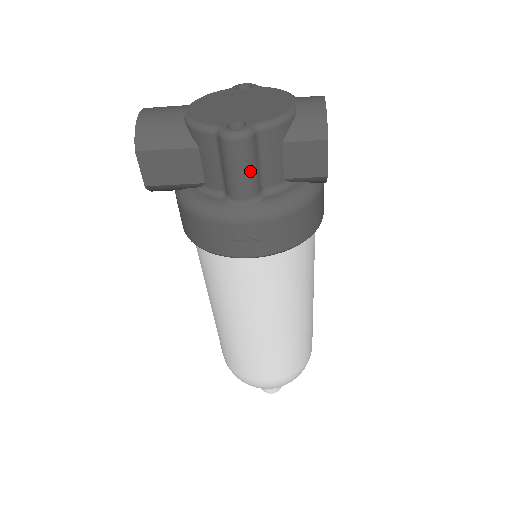
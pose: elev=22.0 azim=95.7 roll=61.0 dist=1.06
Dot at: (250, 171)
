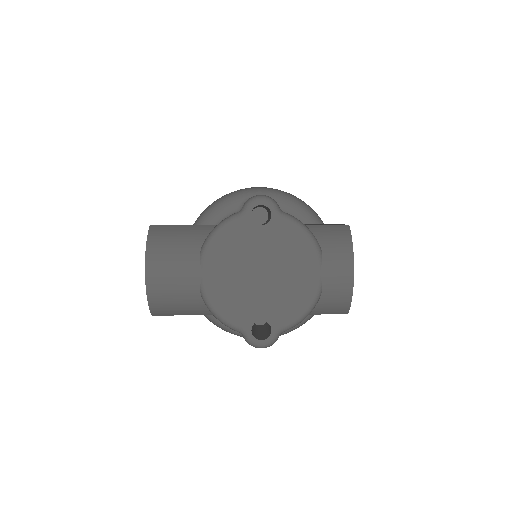
Dot at: occluded
